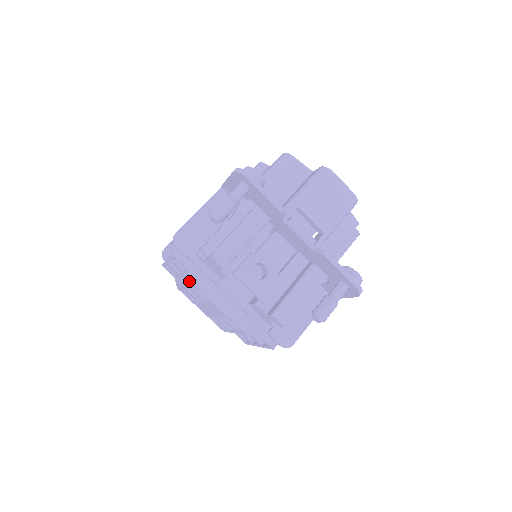
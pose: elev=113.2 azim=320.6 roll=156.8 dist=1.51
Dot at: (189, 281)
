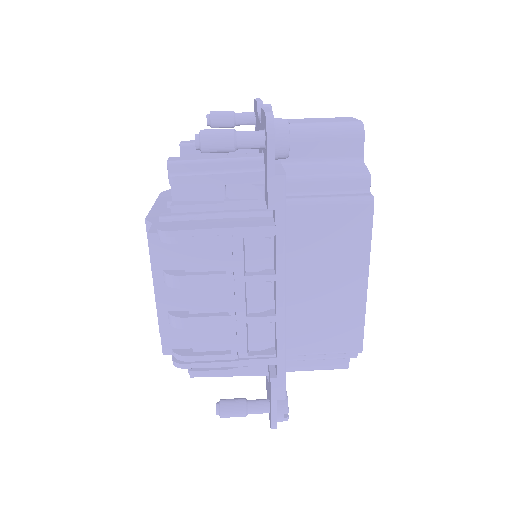
Dot at: occluded
